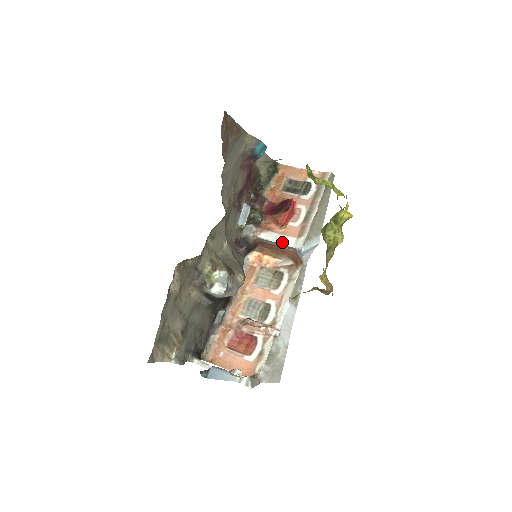
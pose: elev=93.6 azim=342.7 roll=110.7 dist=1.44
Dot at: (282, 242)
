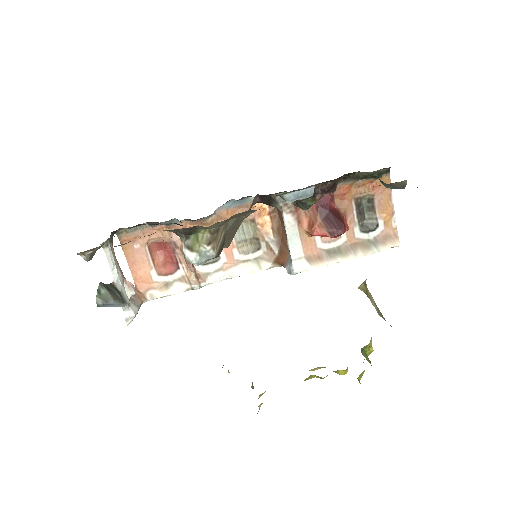
Dot at: (291, 244)
